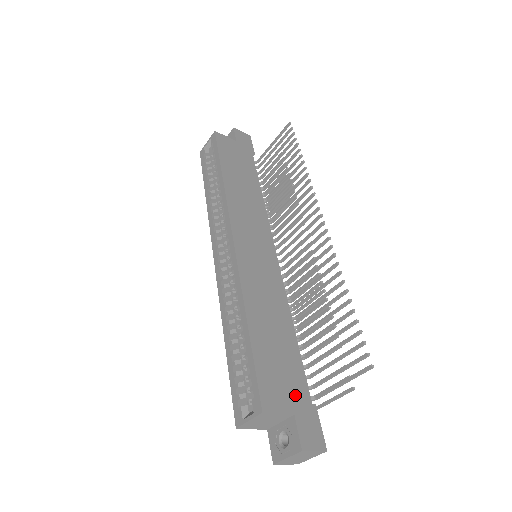
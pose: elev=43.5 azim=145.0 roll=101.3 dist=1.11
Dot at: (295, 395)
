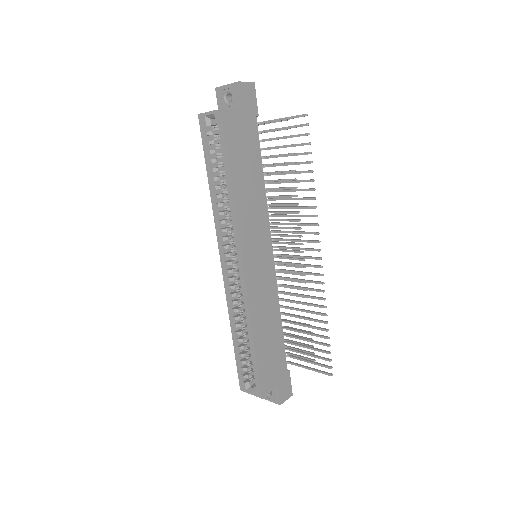
Dot at: (279, 373)
